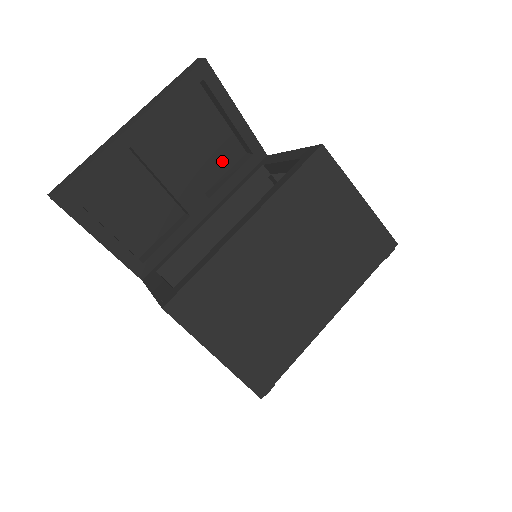
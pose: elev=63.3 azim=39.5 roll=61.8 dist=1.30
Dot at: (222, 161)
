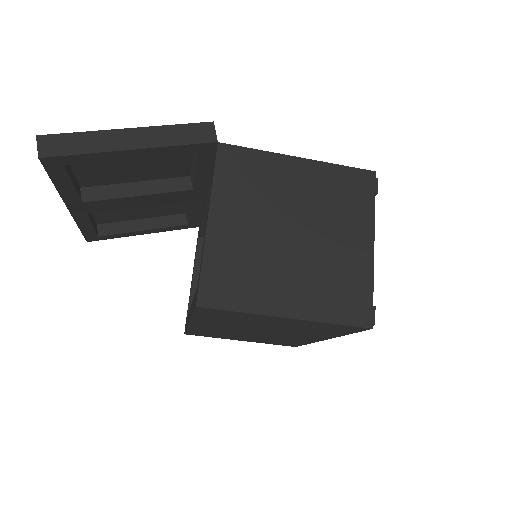
Dot at: (176, 156)
